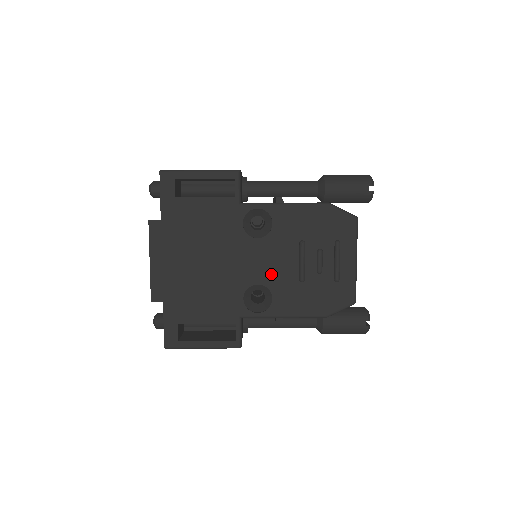
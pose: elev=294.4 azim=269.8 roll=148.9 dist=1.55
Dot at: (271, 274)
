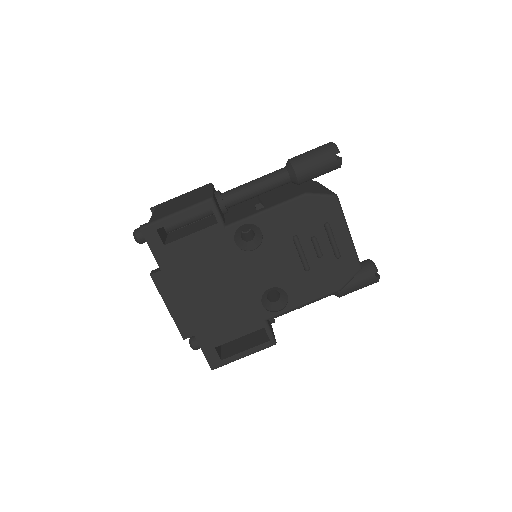
Dot at: (278, 275)
